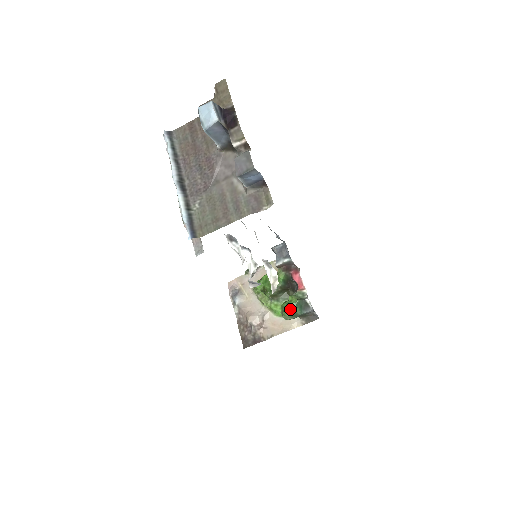
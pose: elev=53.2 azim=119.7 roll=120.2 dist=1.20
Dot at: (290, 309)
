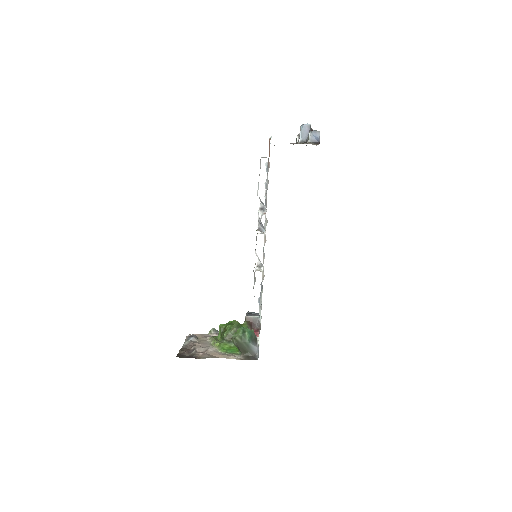
Dot at: (243, 330)
